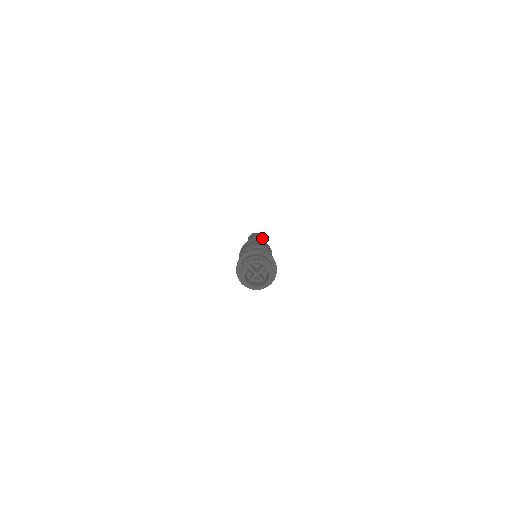
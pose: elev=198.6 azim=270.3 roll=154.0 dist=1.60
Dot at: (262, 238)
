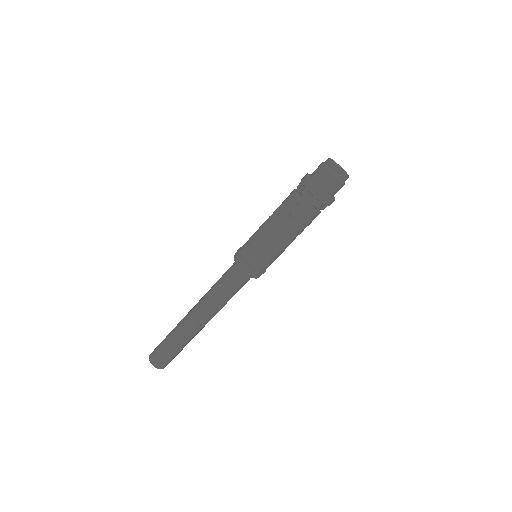
Dot at: occluded
